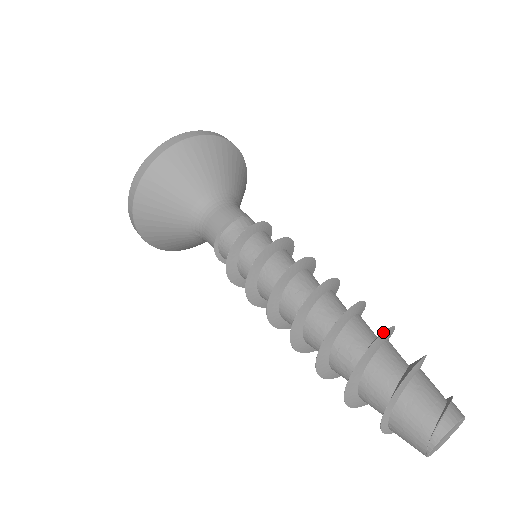
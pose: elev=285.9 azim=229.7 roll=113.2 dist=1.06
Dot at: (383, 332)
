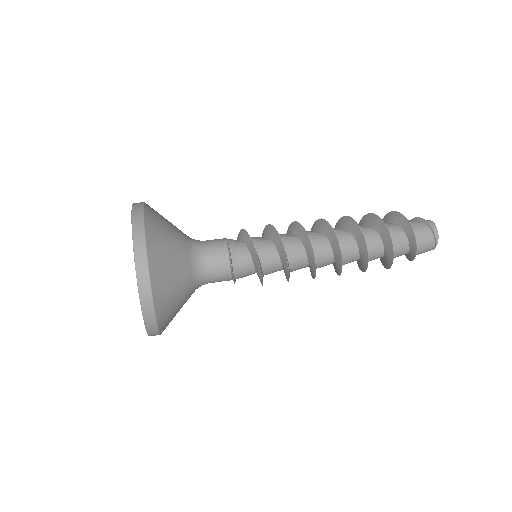
Dot at: occluded
